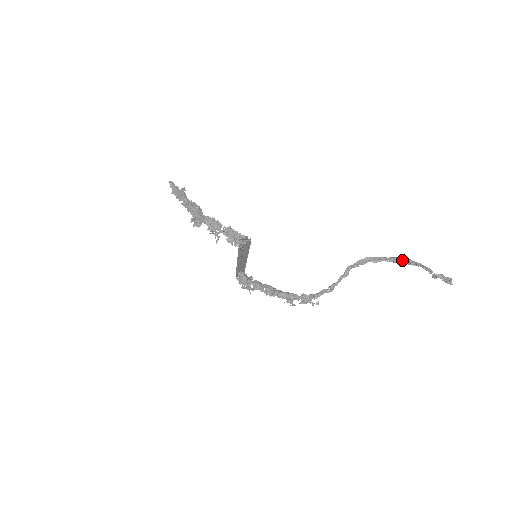
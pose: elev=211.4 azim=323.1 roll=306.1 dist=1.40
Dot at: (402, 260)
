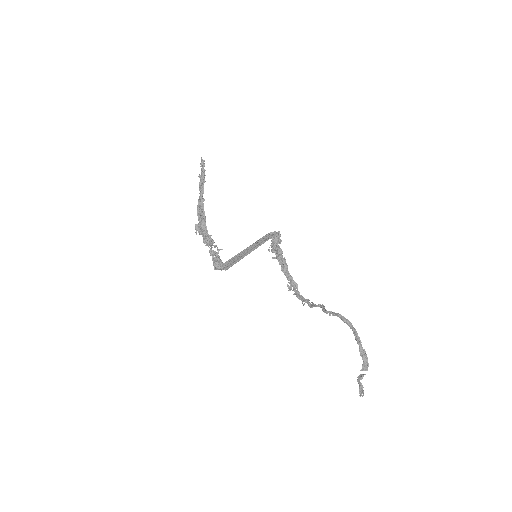
Dot at: (356, 339)
